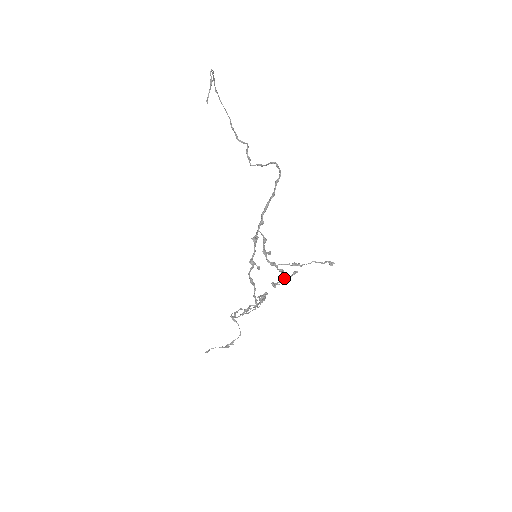
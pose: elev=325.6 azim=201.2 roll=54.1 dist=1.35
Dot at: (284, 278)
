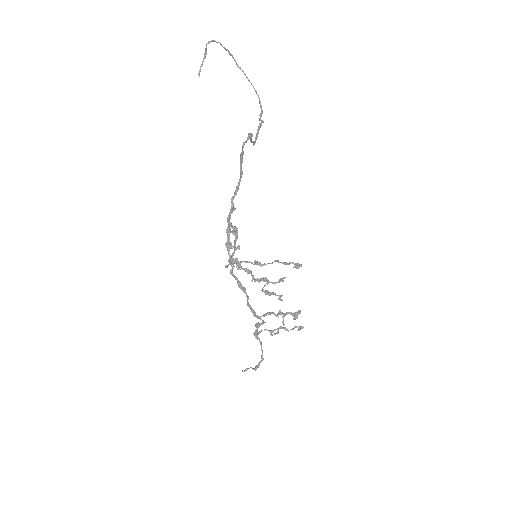
Dot at: (265, 284)
